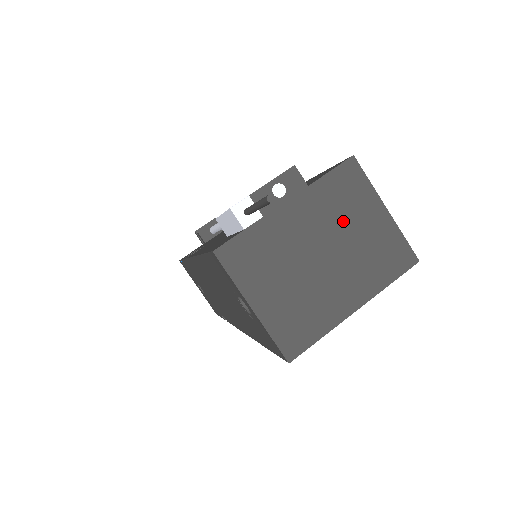
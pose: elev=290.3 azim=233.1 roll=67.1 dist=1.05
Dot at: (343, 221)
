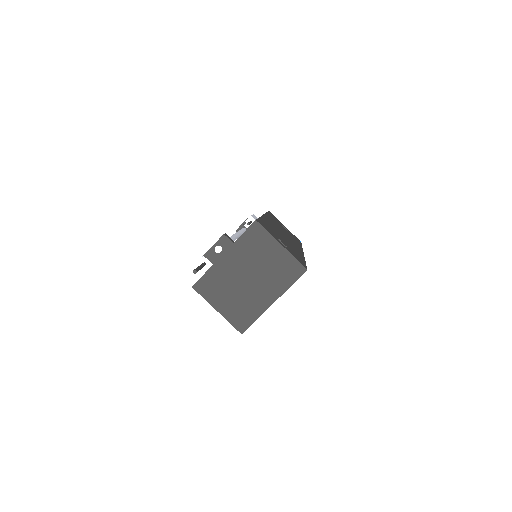
Dot at: (257, 257)
